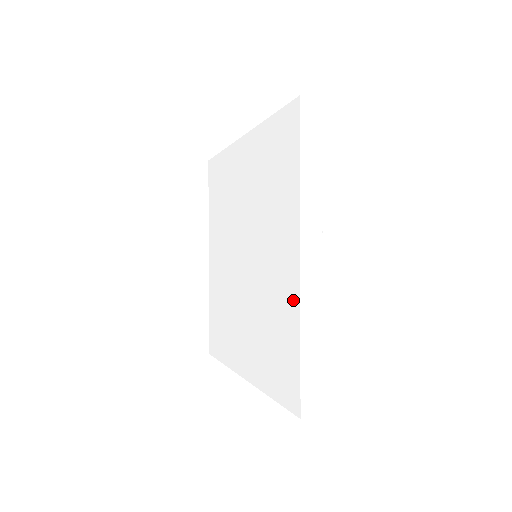
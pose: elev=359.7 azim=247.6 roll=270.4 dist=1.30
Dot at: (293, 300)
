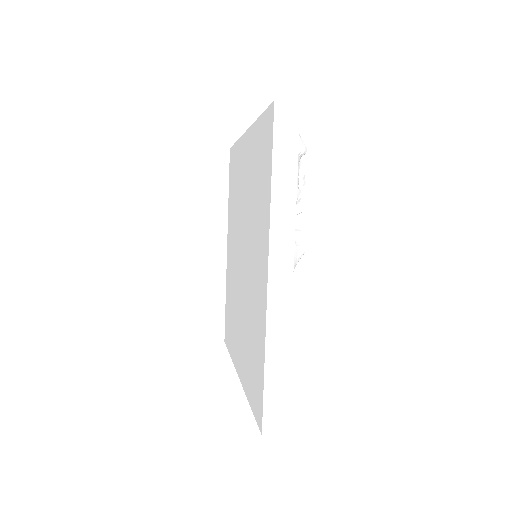
Dot at: (263, 316)
